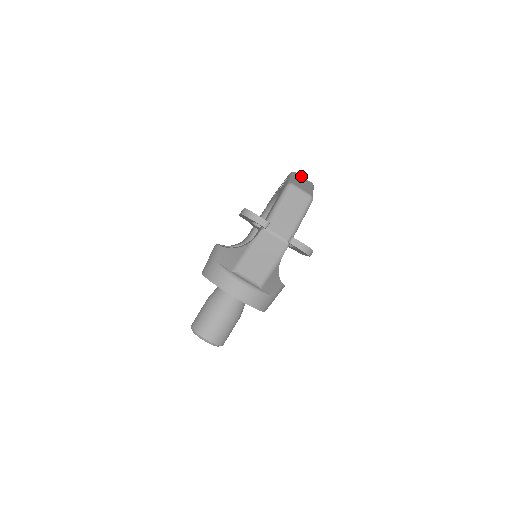
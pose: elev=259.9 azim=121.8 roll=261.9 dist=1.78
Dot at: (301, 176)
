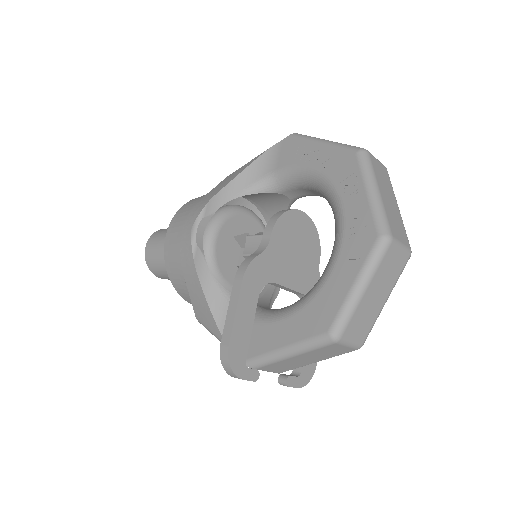
Dot at: (396, 250)
